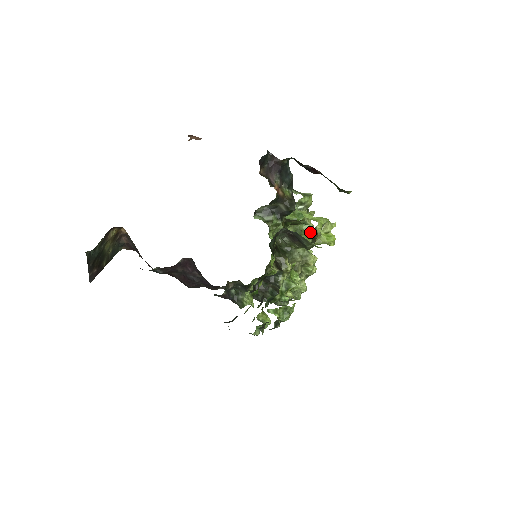
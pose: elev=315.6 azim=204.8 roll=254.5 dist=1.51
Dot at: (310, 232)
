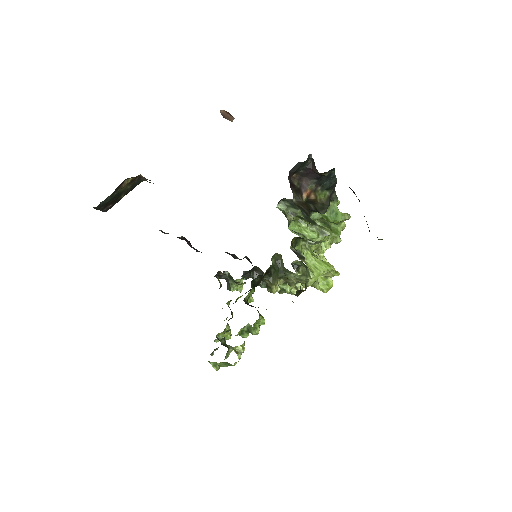
Dot at: (337, 233)
